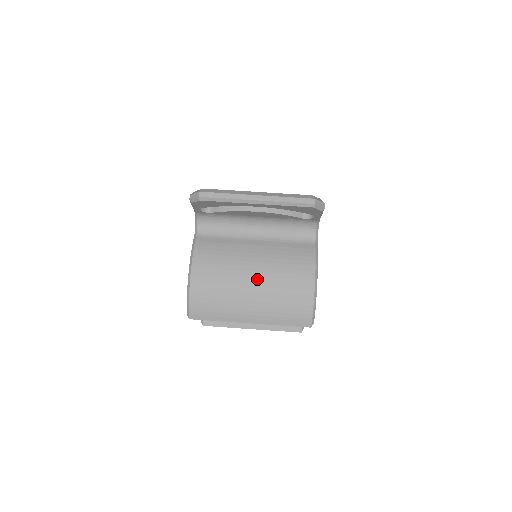
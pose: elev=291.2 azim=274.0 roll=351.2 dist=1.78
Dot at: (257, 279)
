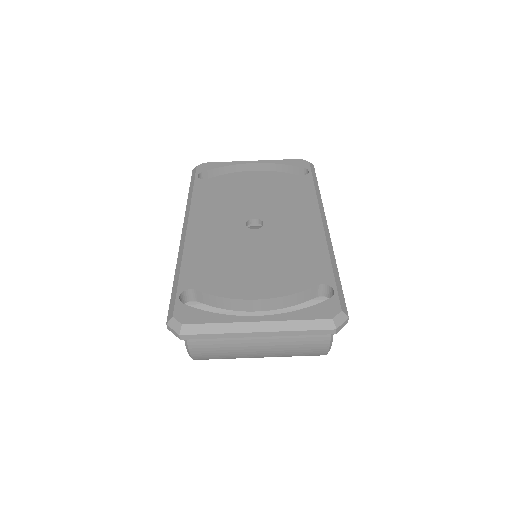
Dot at: (264, 344)
